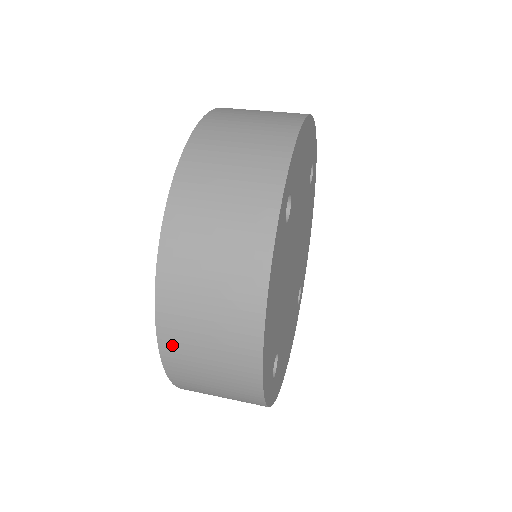
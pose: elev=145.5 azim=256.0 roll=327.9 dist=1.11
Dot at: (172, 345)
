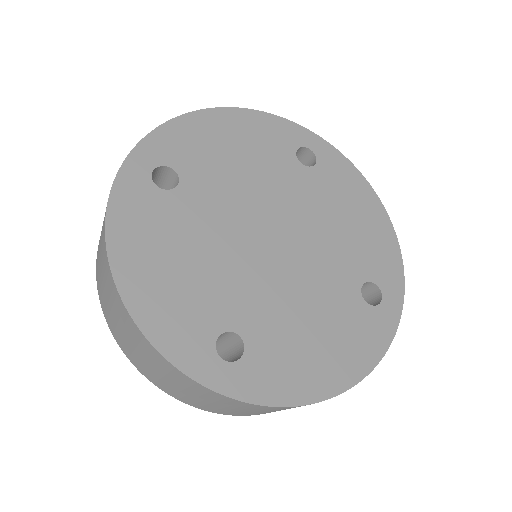
Dot at: (116, 335)
